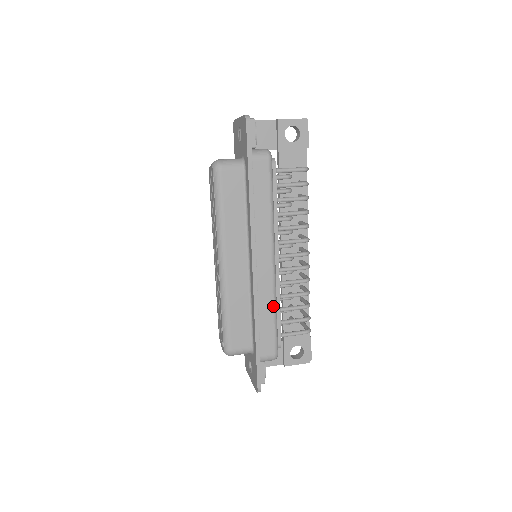
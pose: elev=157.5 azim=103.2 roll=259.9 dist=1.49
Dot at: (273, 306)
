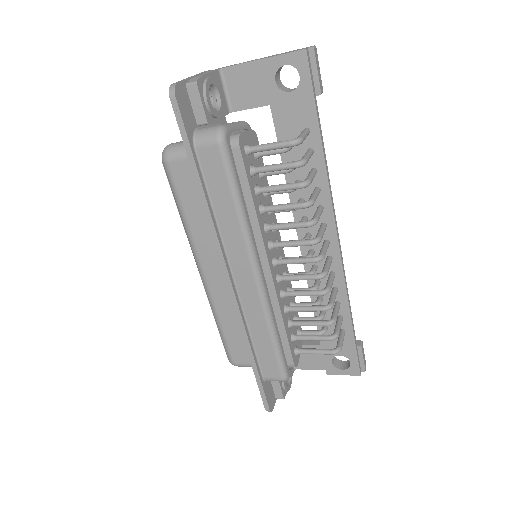
Dot at: (267, 327)
